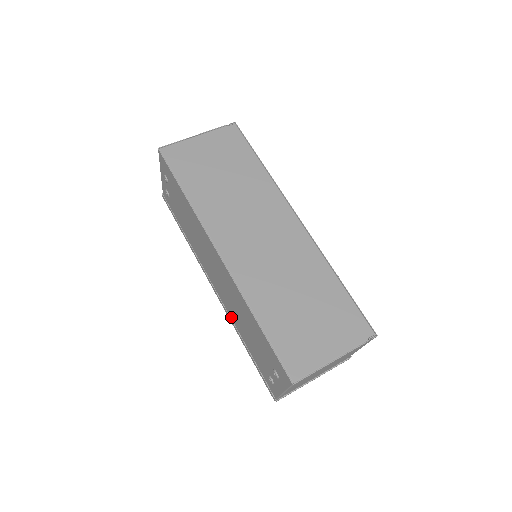
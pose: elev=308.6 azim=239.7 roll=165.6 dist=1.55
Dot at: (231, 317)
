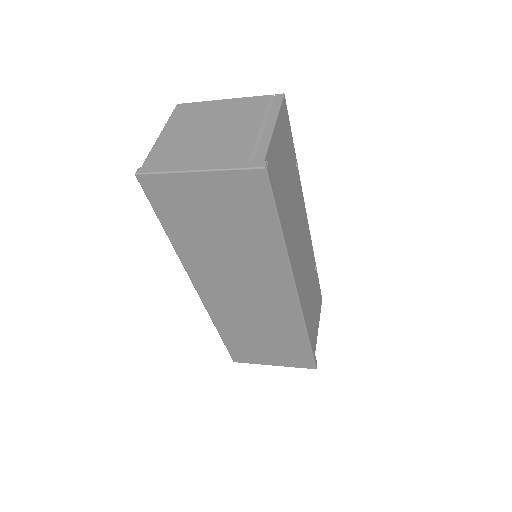
Dot at: occluded
